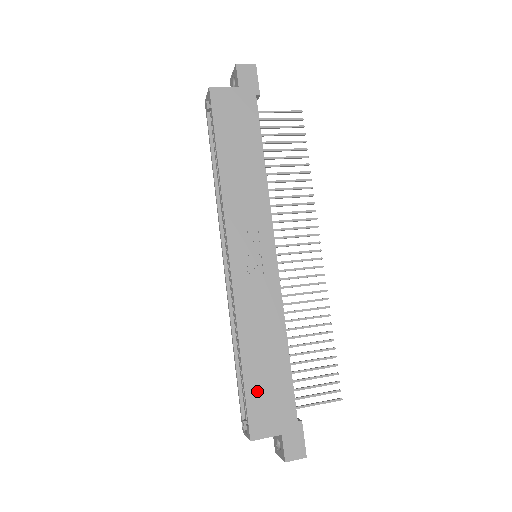
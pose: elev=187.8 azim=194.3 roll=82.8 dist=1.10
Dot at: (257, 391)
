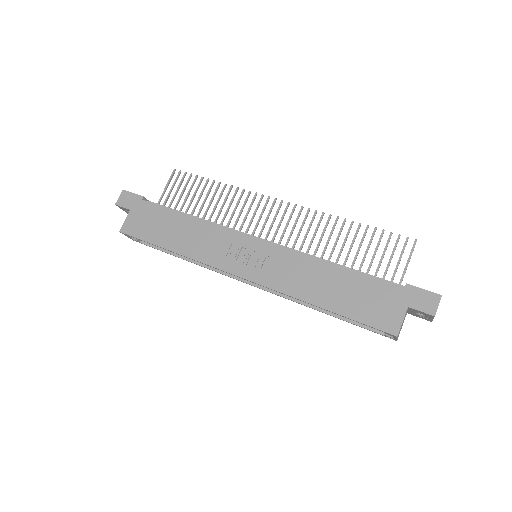
Dot at: (358, 309)
